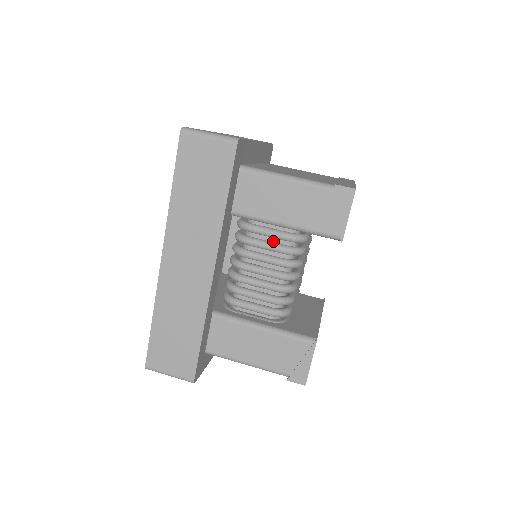
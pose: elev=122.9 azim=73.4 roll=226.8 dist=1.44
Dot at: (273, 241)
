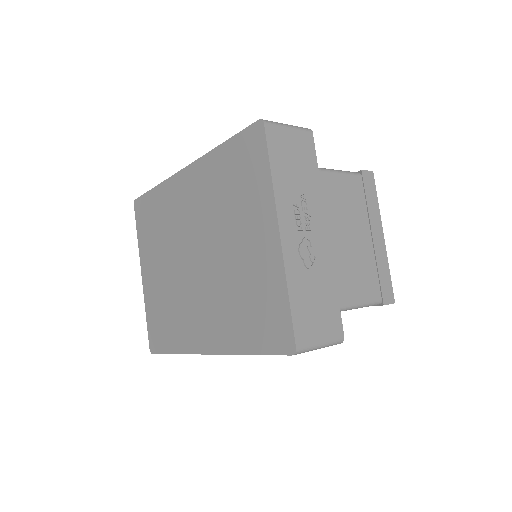
Dot at: occluded
